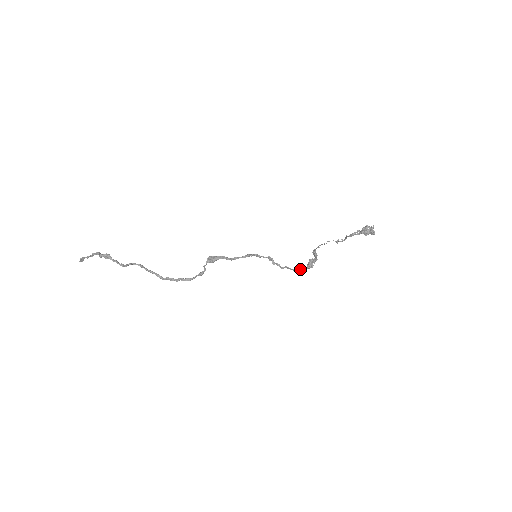
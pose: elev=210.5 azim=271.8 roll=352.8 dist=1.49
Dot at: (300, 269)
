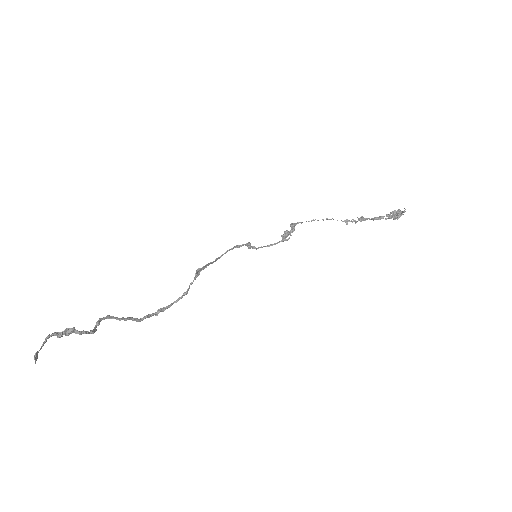
Dot at: (273, 244)
